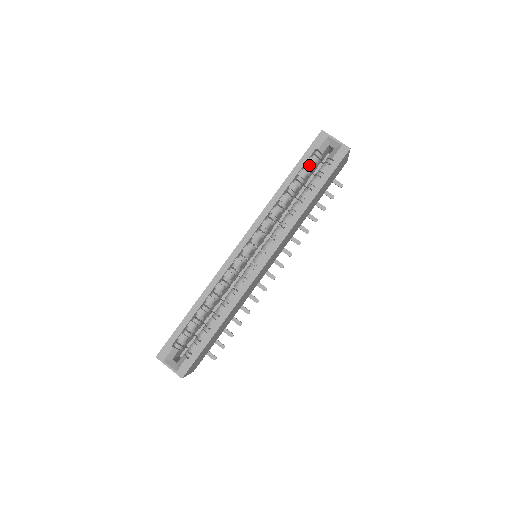
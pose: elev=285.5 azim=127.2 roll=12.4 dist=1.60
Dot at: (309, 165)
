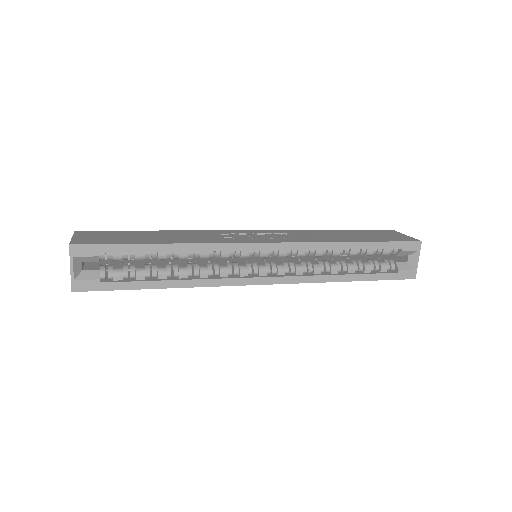
Dot at: (381, 251)
